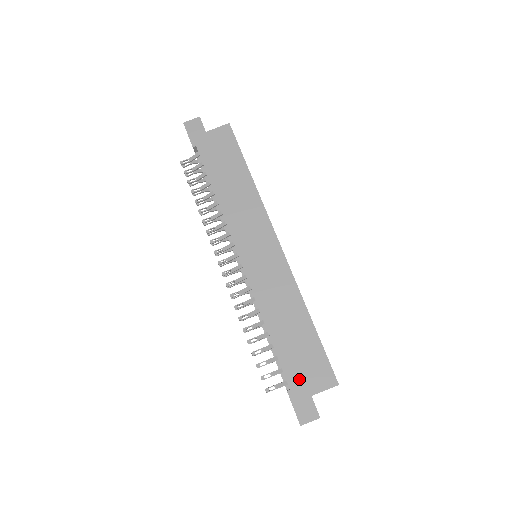
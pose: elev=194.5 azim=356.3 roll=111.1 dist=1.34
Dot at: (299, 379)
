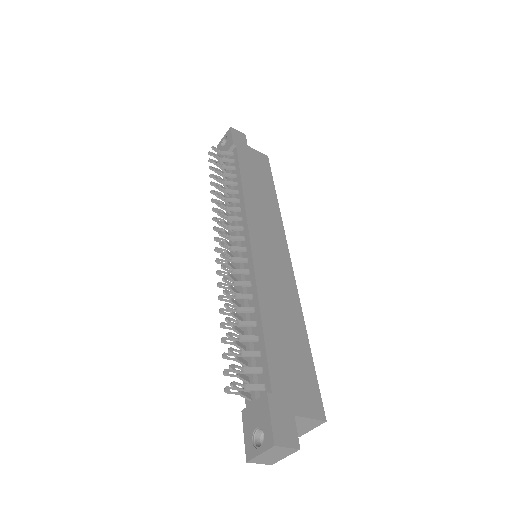
Dot at: (284, 387)
